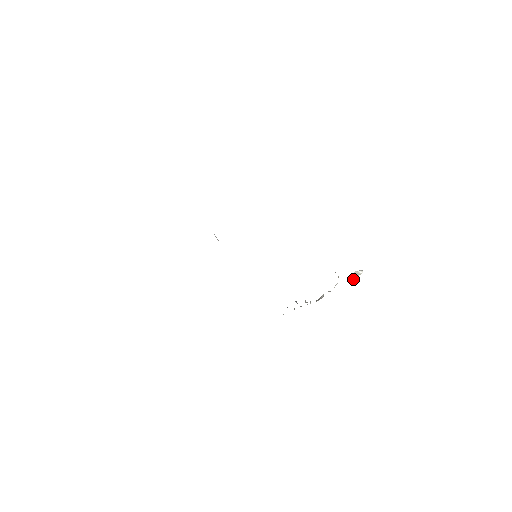
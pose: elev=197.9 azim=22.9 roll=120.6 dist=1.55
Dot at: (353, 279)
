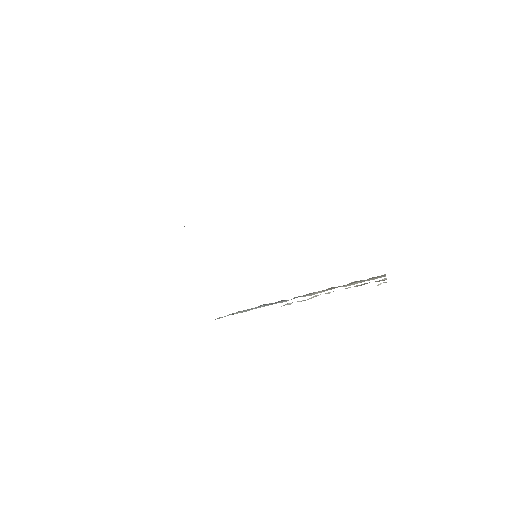
Dot at: occluded
